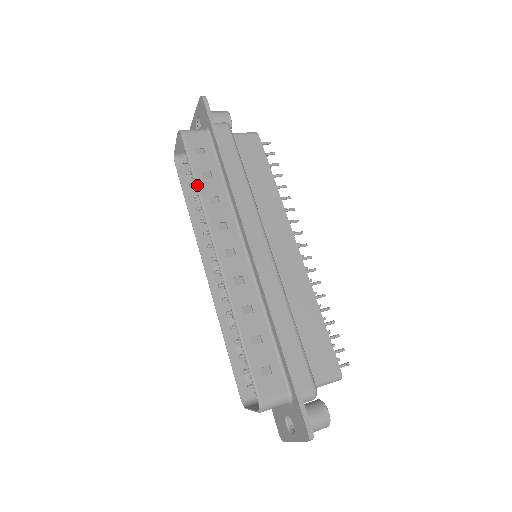
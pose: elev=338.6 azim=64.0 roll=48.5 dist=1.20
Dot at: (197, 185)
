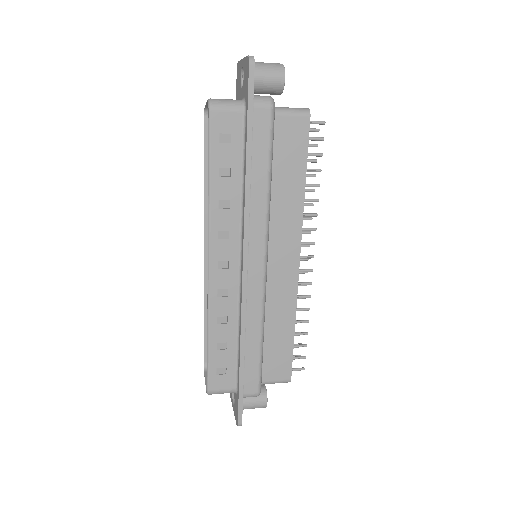
Dot at: (209, 183)
